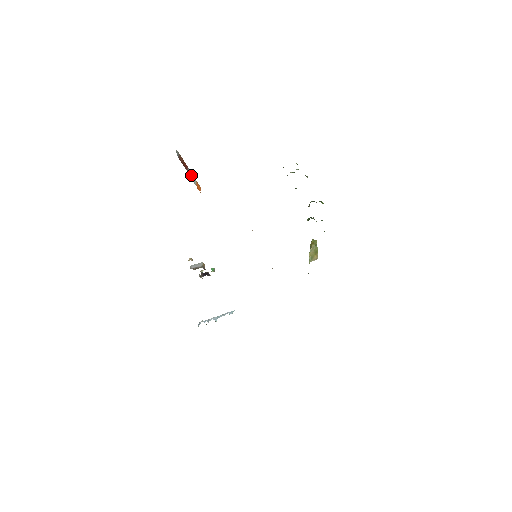
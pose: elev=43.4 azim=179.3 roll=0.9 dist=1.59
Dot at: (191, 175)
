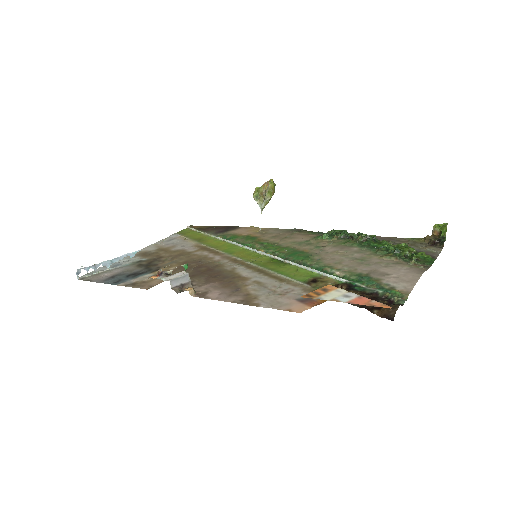
Dot at: occluded
